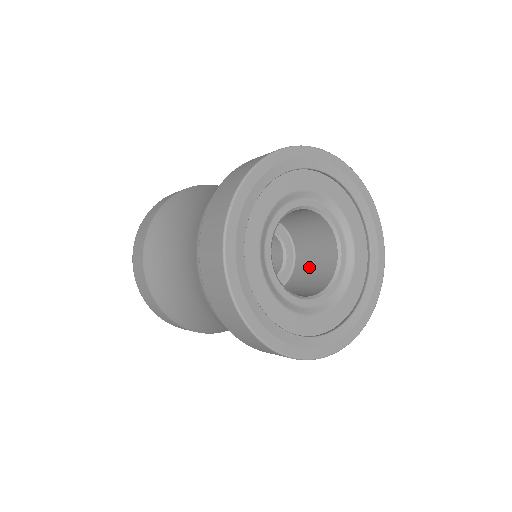
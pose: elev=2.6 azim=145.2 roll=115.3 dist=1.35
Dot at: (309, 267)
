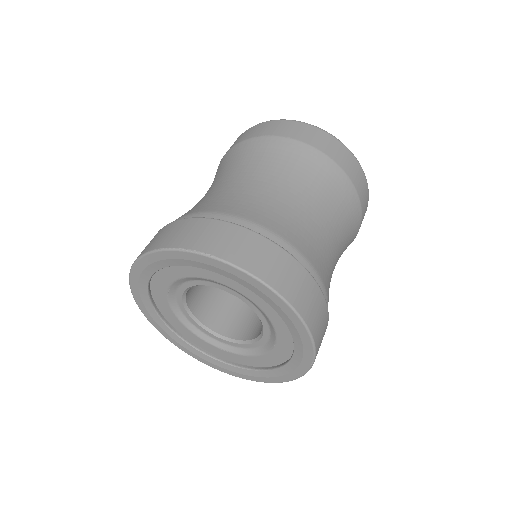
Dot at: occluded
